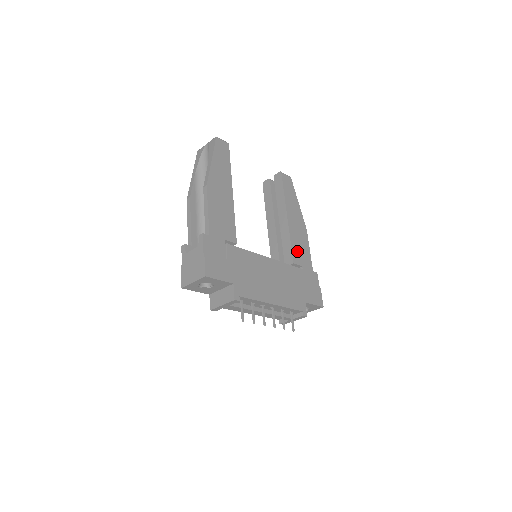
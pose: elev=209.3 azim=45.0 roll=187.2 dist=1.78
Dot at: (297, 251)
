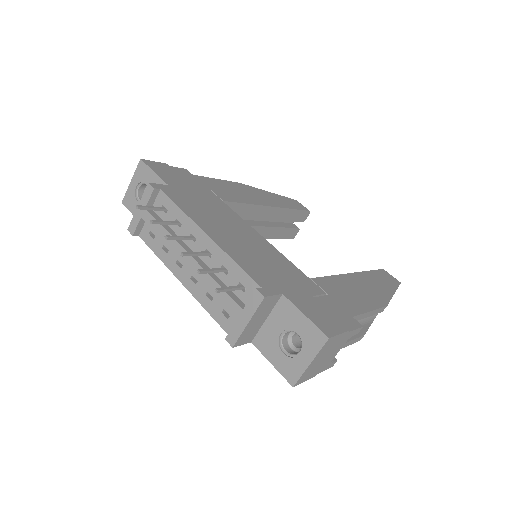
Dot at: (335, 286)
